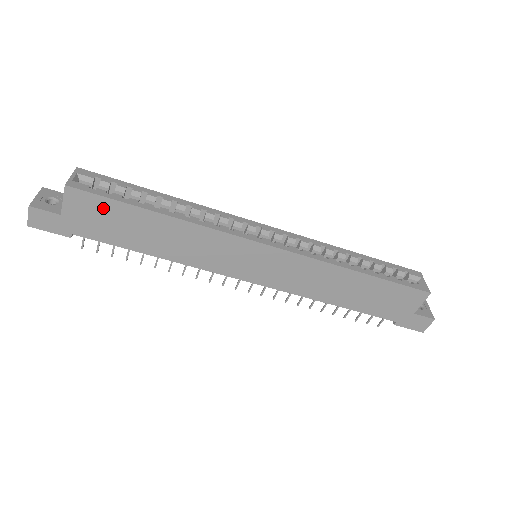
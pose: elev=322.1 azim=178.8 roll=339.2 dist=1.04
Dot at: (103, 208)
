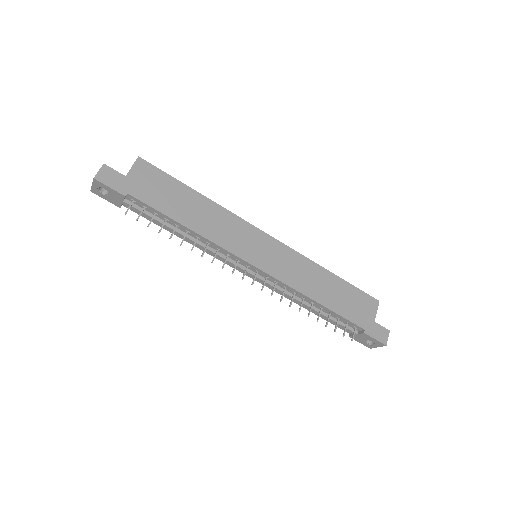
Dot at: (160, 179)
